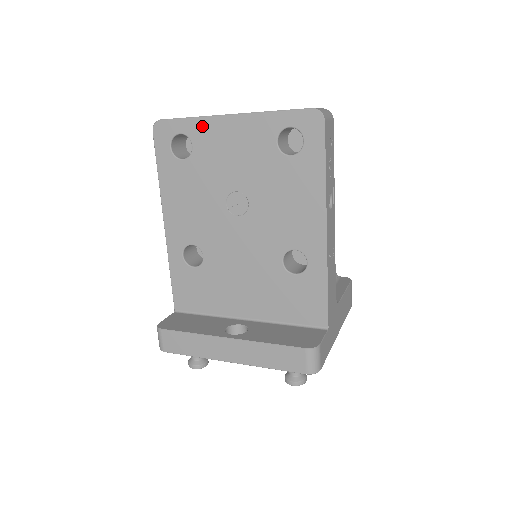
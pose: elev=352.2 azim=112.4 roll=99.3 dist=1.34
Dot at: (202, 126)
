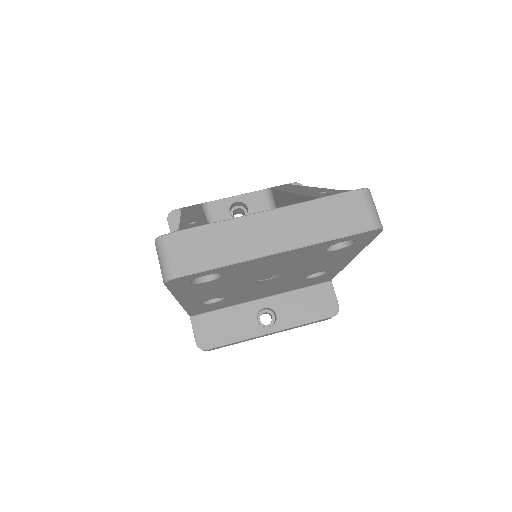
Dot at: (238, 266)
